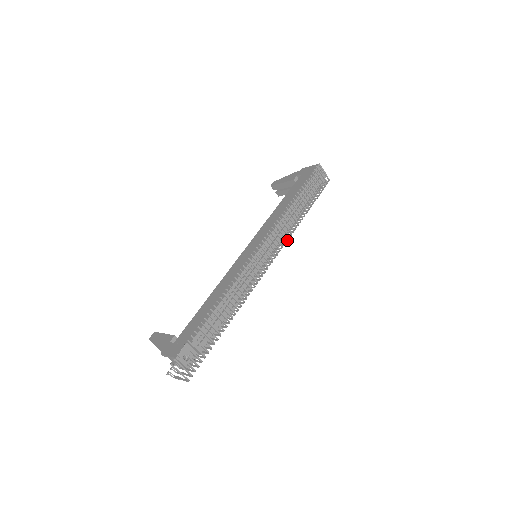
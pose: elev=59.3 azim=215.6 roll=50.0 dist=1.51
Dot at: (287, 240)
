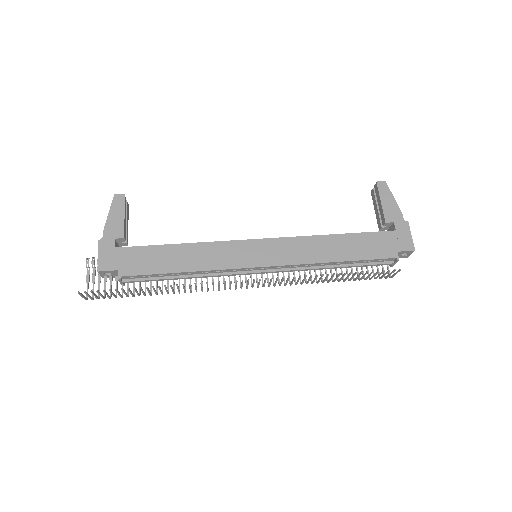
Dot at: occluded
